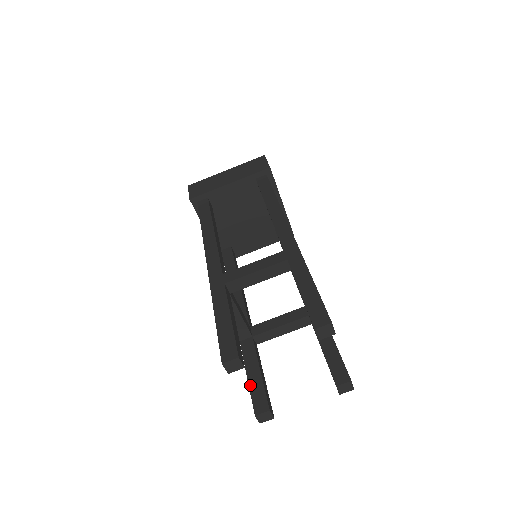
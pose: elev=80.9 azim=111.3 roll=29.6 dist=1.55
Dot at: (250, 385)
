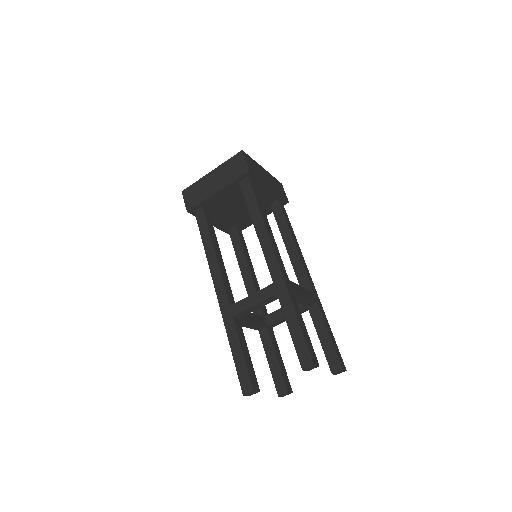
Dot at: (271, 371)
